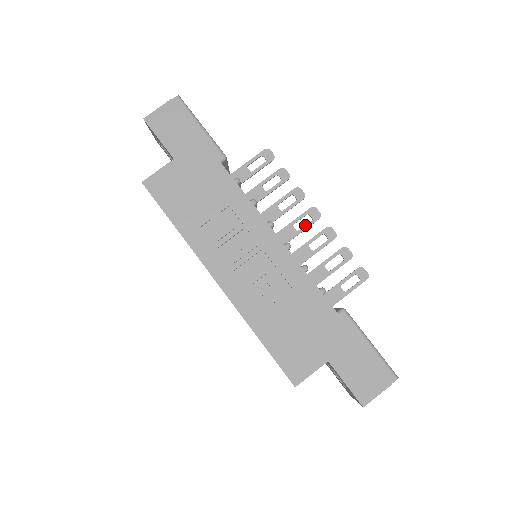
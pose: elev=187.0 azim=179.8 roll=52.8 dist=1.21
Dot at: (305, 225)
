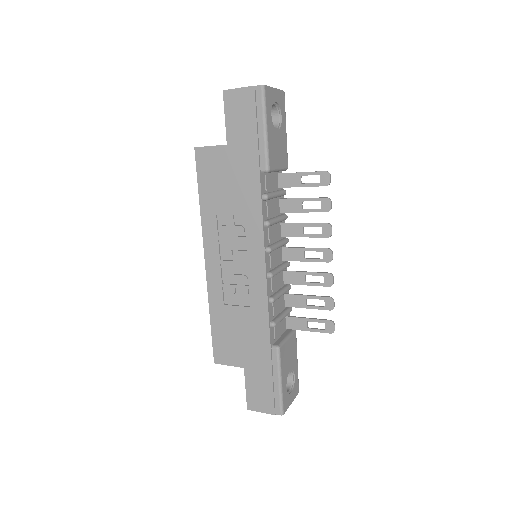
Dot at: (314, 258)
